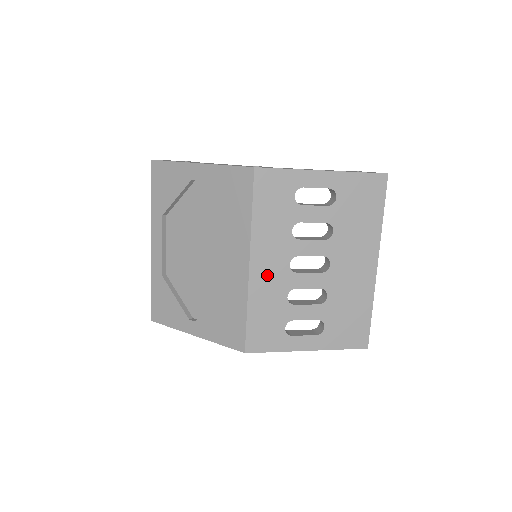
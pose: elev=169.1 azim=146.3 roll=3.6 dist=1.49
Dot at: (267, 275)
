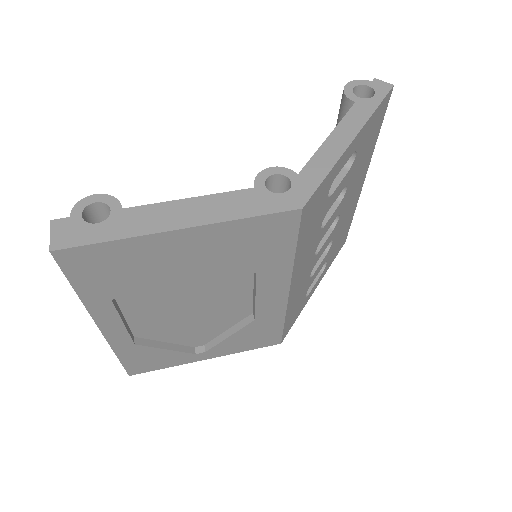
Dot at: (300, 281)
